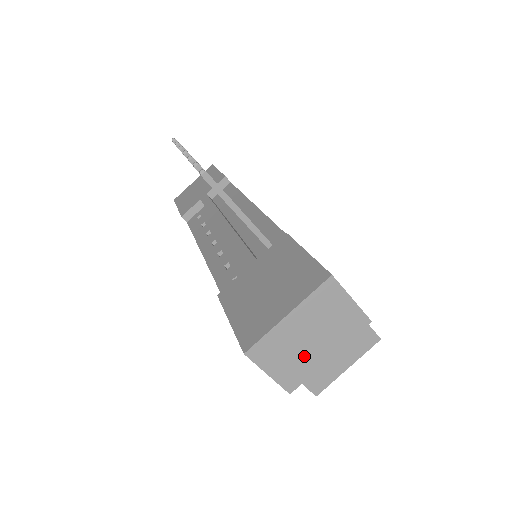
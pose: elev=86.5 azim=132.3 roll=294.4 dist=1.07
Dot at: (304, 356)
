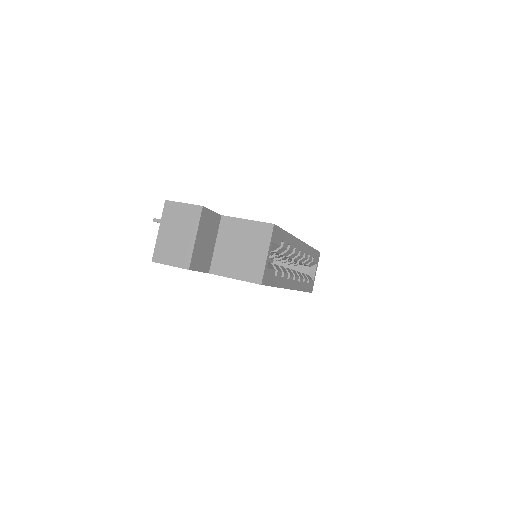
Dot at: (181, 245)
